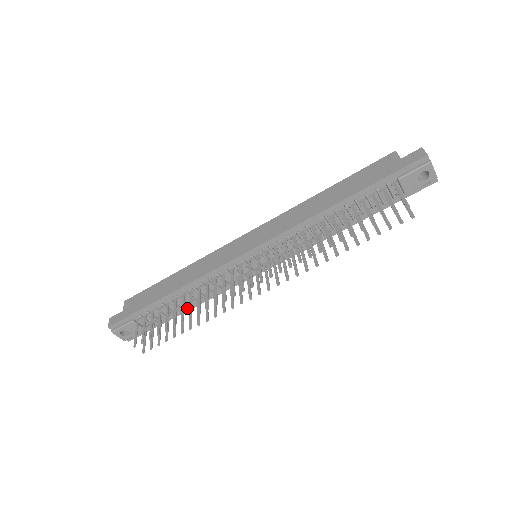
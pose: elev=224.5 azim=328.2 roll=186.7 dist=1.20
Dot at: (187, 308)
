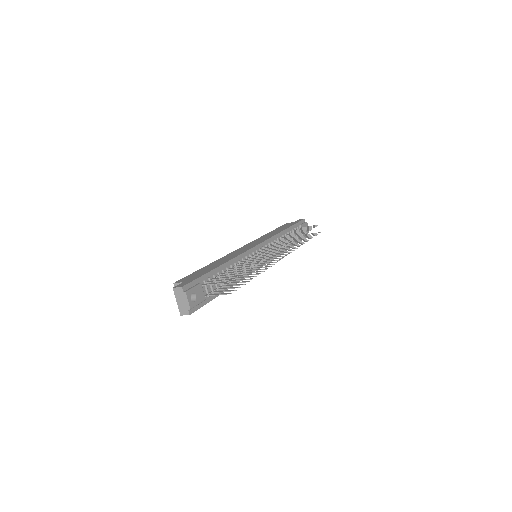
Dot at: occluded
